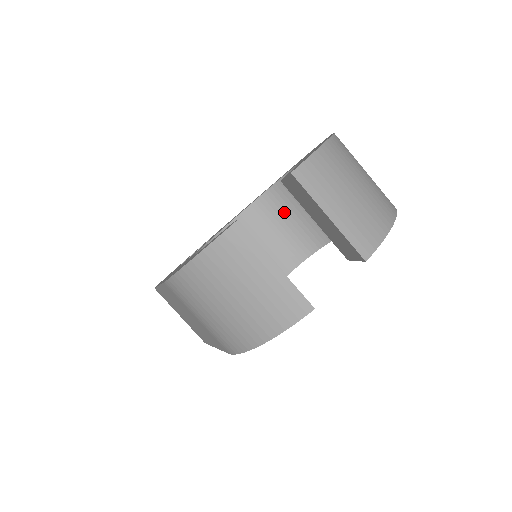
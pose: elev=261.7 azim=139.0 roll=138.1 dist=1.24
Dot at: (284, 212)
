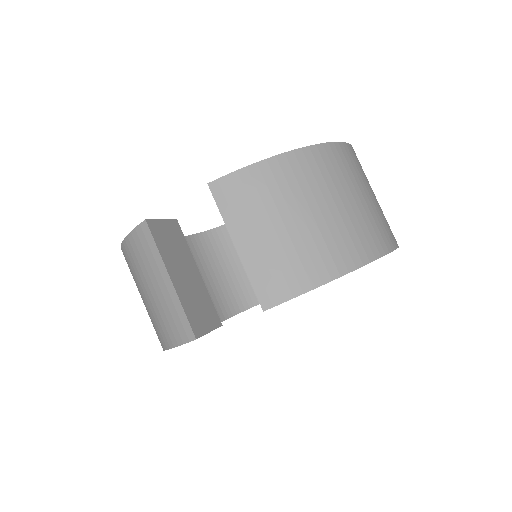
Dot at: occluded
